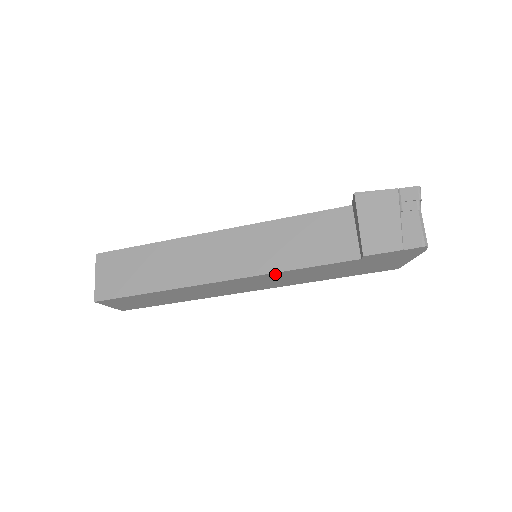
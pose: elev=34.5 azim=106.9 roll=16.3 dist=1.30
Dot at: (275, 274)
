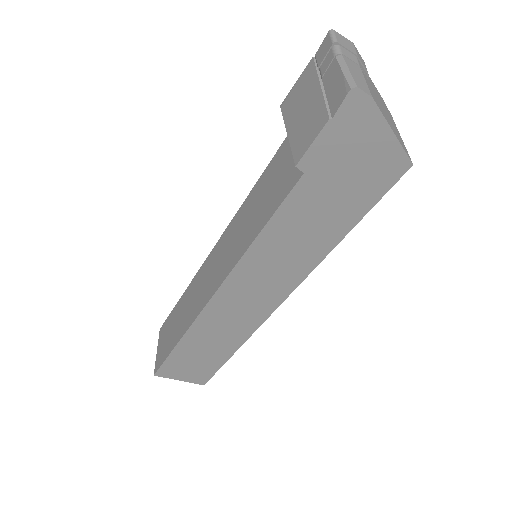
Dot at: (248, 259)
